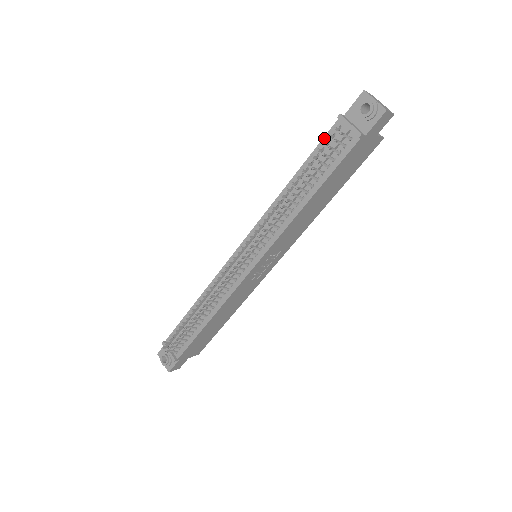
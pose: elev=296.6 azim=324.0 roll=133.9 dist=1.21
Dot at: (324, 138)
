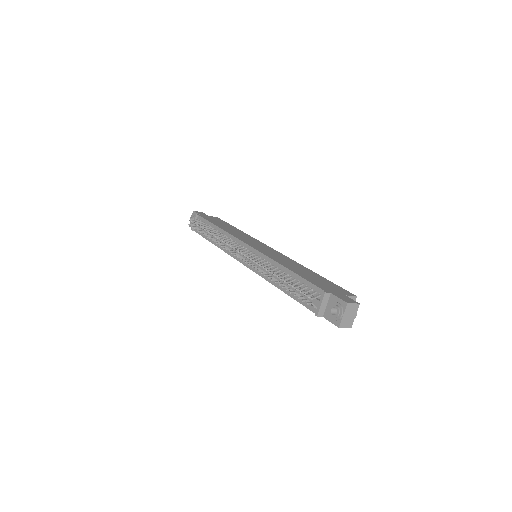
Dot at: (313, 284)
